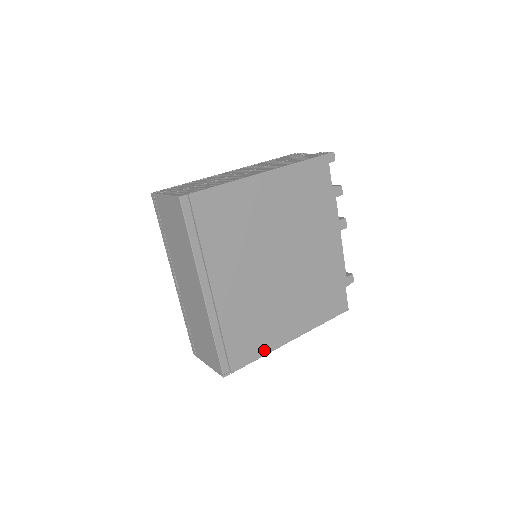
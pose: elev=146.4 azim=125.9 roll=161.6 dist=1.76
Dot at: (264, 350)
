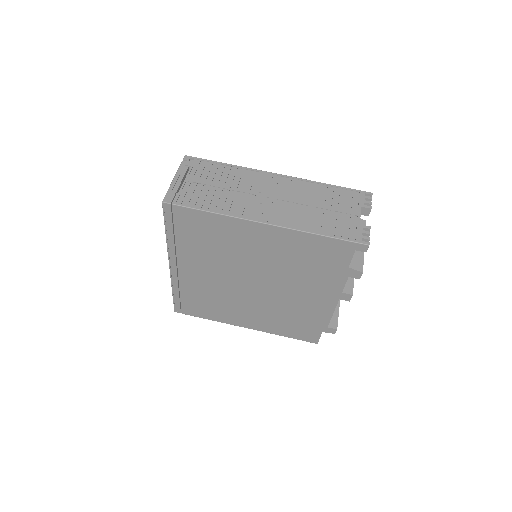
Dot at: (216, 318)
